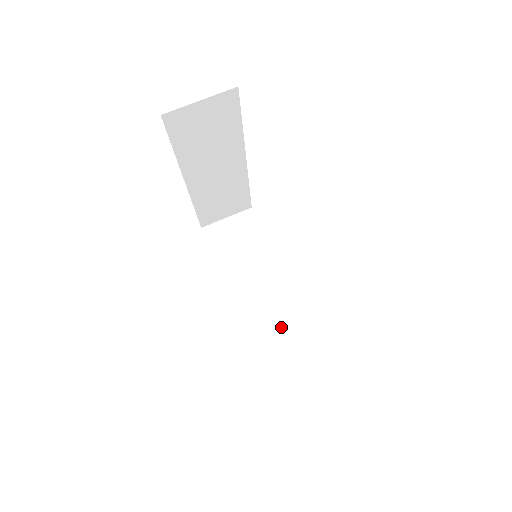
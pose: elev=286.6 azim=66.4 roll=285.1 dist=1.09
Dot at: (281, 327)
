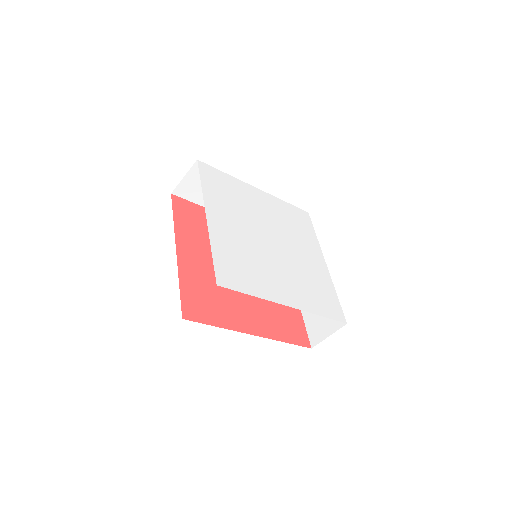
Dot at: occluded
